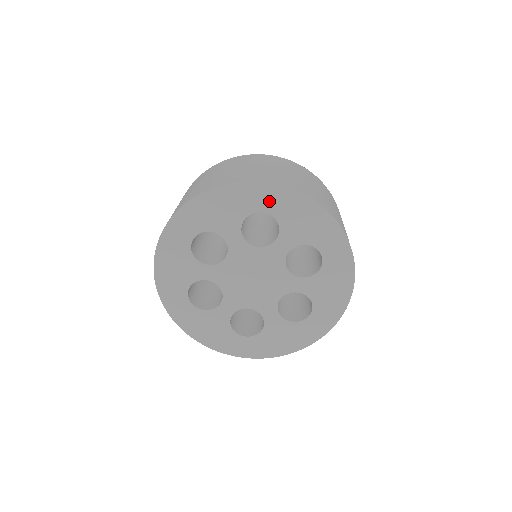
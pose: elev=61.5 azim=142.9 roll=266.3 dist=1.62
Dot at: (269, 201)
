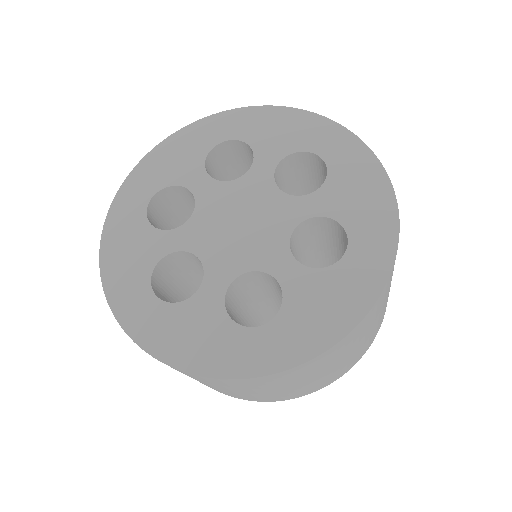
Dot at: (229, 128)
